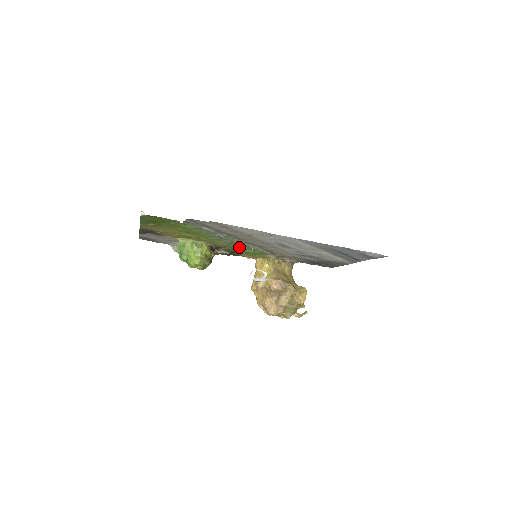
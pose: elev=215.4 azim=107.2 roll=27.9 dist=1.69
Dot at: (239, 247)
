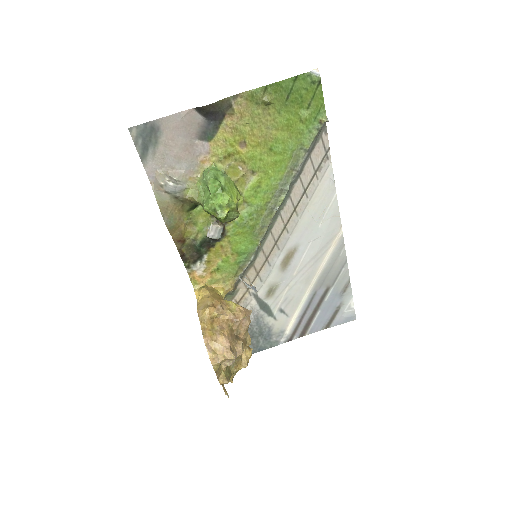
Dot at: (254, 229)
